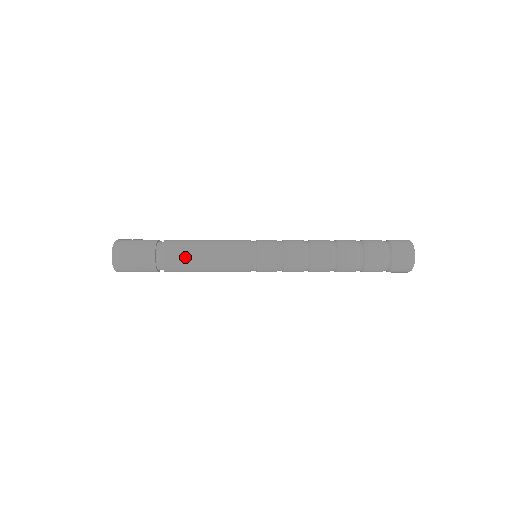
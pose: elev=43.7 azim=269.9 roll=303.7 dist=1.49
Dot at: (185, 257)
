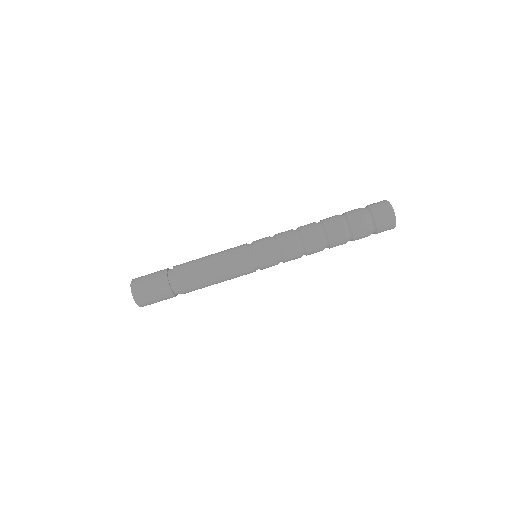
Dot at: (192, 262)
